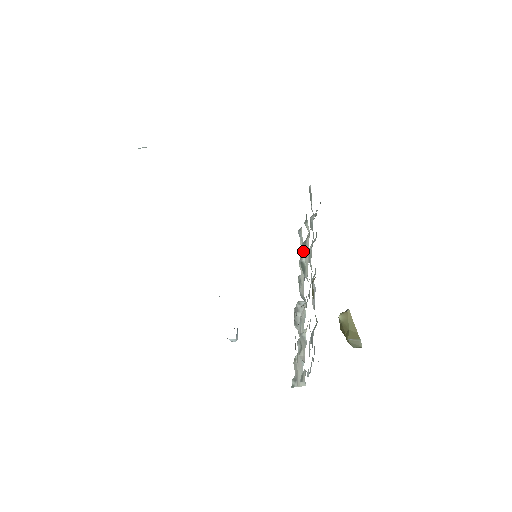
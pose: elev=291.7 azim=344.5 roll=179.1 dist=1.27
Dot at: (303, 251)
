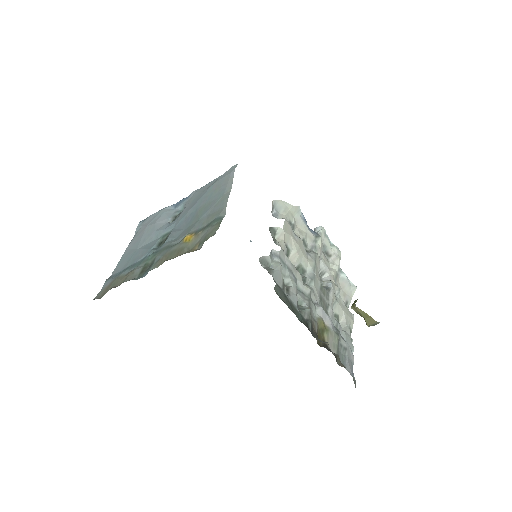
Dot at: (291, 257)
